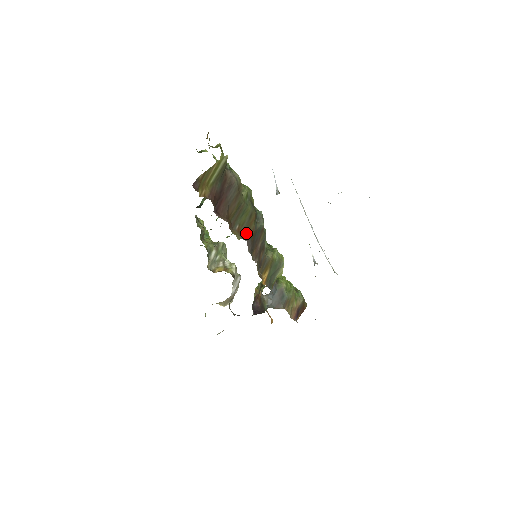
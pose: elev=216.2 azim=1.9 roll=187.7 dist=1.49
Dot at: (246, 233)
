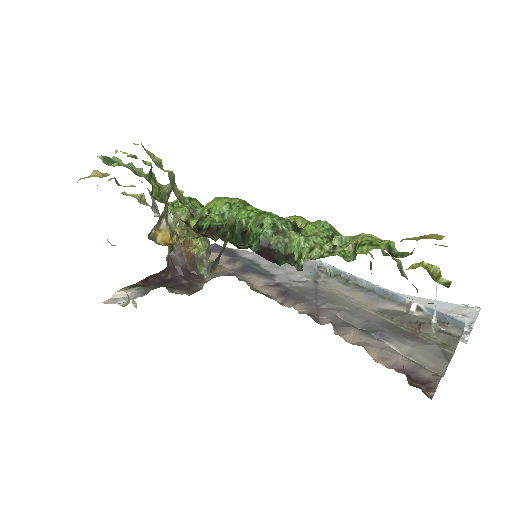
Dot at: occluded
